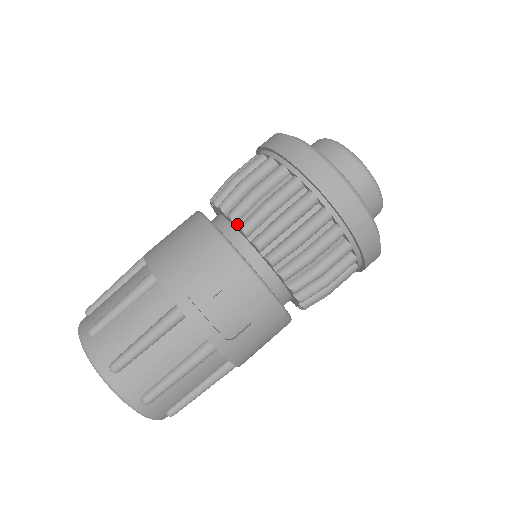
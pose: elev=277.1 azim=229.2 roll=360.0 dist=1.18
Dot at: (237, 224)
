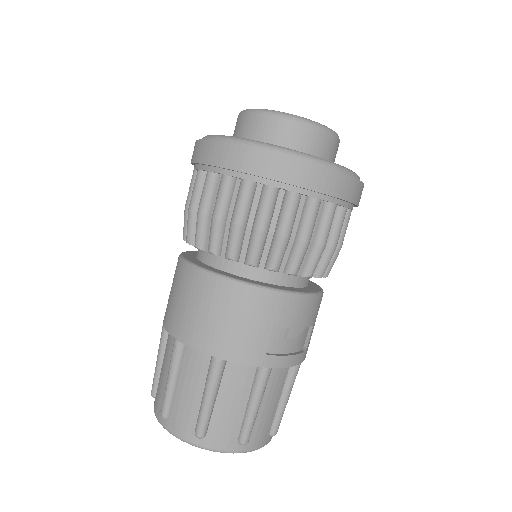
Dot at: (260, 265)
